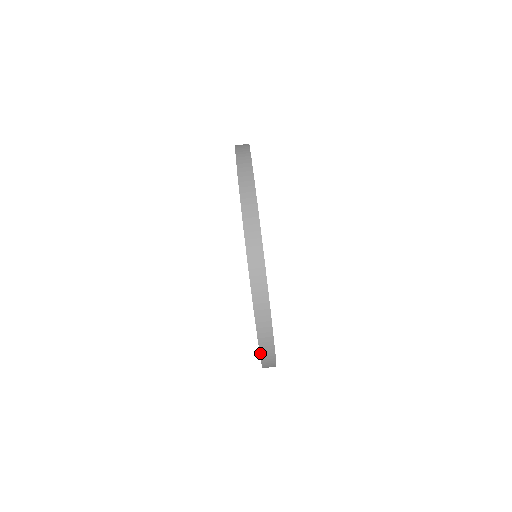
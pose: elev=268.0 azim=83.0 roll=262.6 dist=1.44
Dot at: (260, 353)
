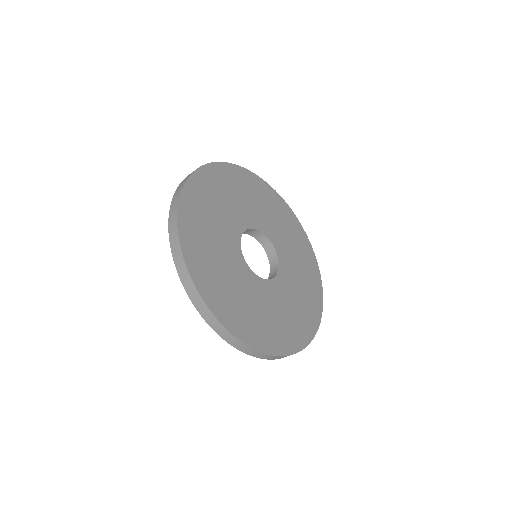
Dot at: occluded
